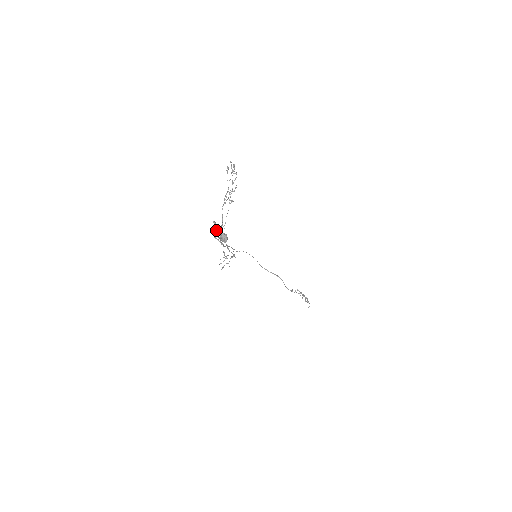
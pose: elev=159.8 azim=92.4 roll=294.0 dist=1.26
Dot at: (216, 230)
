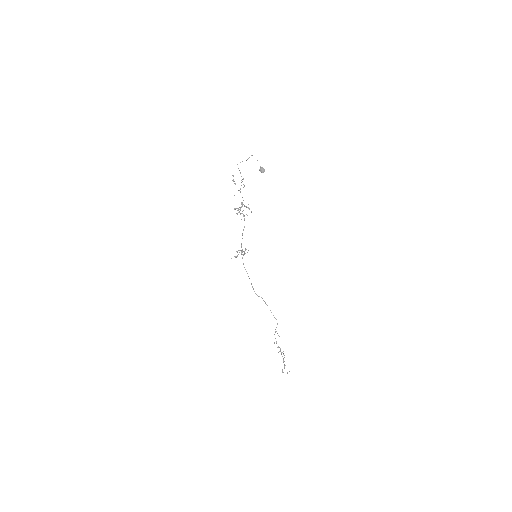
Dot at: (238, 210)
